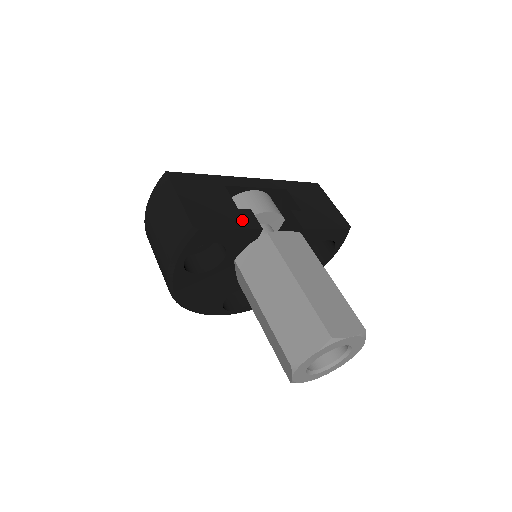
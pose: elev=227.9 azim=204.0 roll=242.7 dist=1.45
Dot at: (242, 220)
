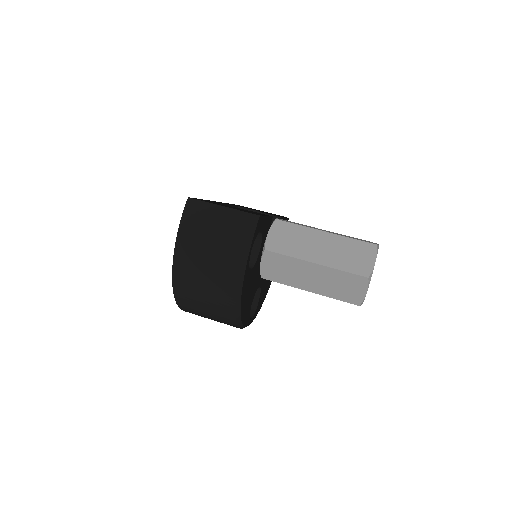
Dot at: occluded
